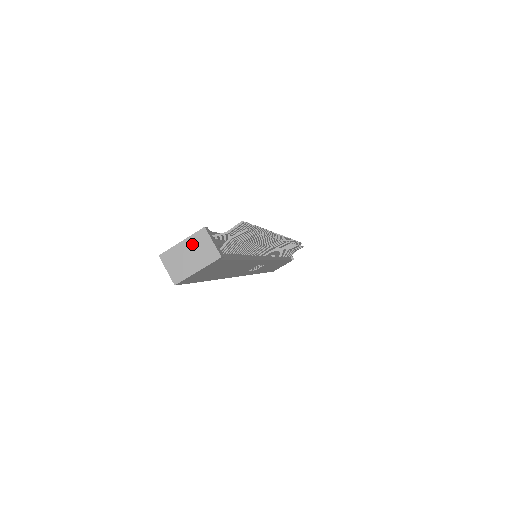
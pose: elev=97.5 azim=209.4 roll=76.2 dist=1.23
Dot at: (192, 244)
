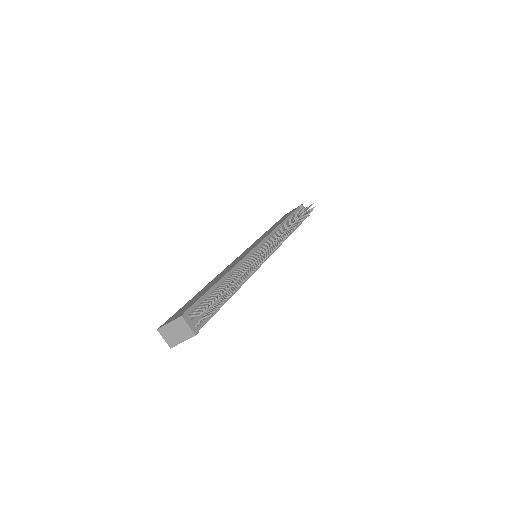
Dot at: (176, 325)
